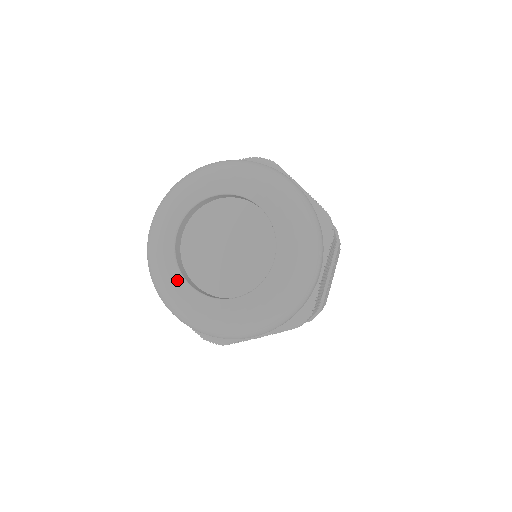
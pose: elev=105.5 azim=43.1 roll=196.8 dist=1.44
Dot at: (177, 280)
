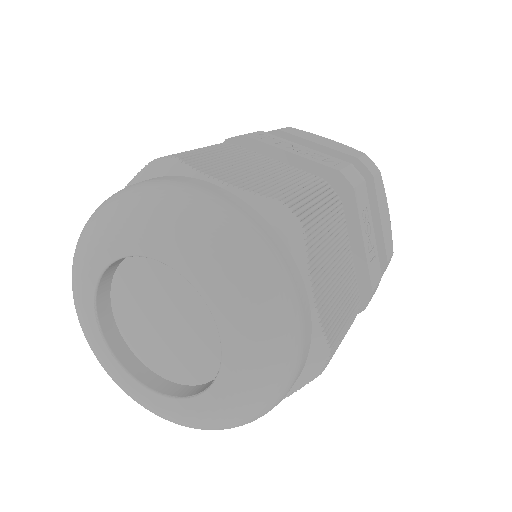
Dot at: (133, 386)
